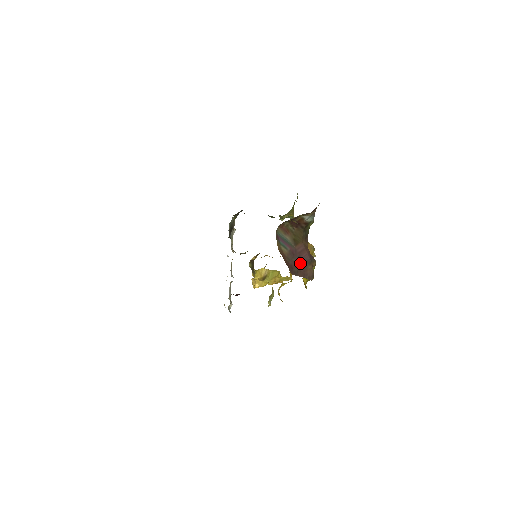
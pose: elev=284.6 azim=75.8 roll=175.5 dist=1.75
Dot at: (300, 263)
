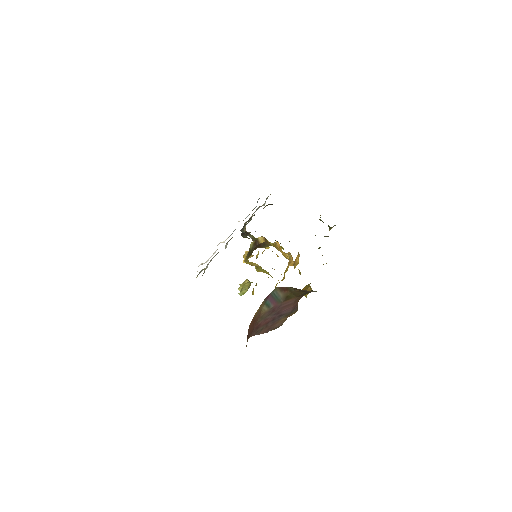
Dot at: (274, 318)
